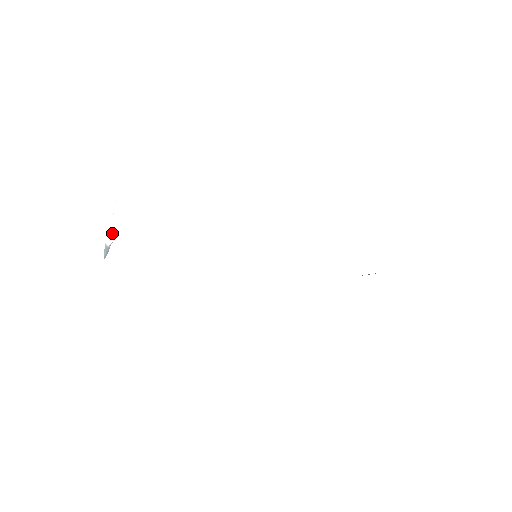
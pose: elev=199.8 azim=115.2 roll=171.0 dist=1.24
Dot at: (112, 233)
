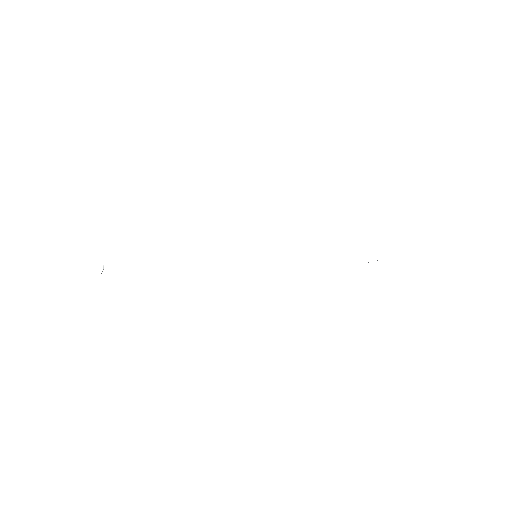
Dot at: occluded
